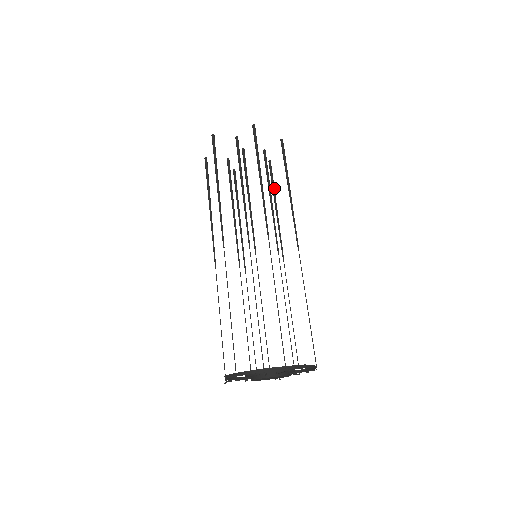
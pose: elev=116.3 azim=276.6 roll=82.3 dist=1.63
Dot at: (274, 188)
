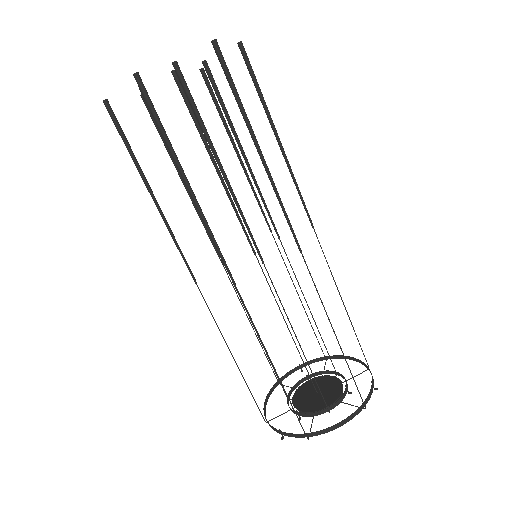
Dot at: (224, 119)
